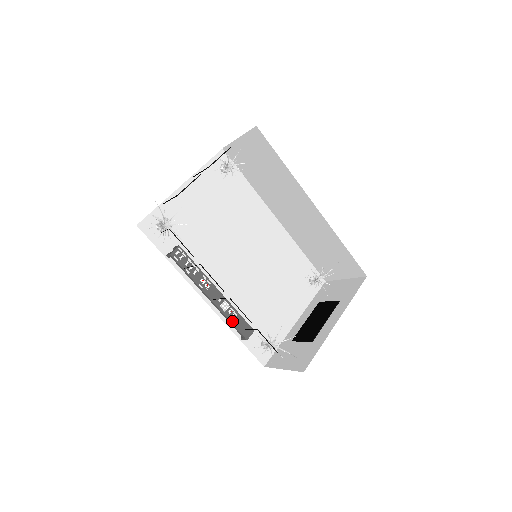
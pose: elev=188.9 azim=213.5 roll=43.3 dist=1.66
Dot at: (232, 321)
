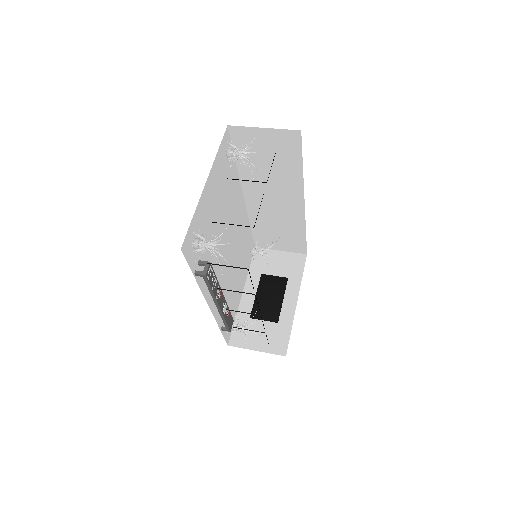
Dot at: (226, 320)
